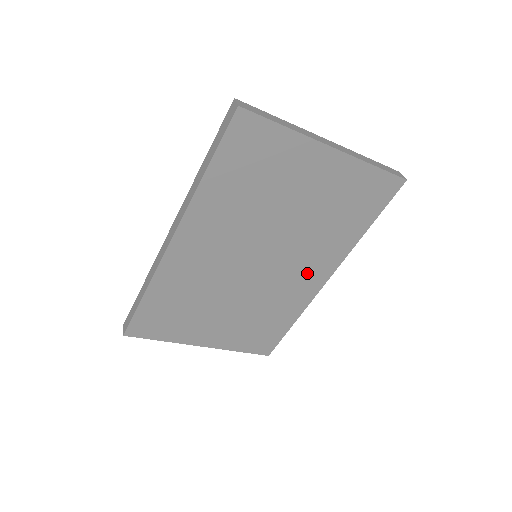
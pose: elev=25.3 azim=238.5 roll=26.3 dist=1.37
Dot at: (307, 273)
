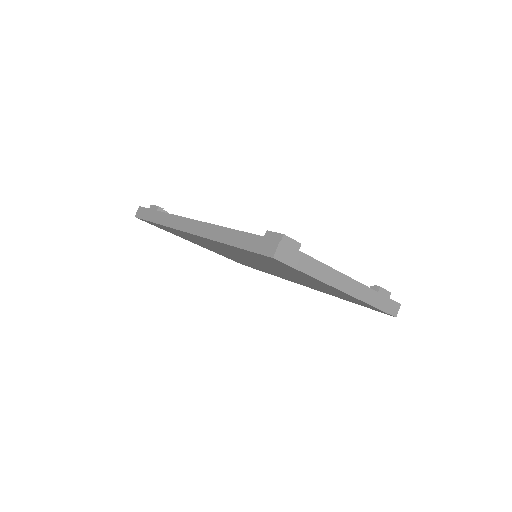
Dot at: (290, 279)
